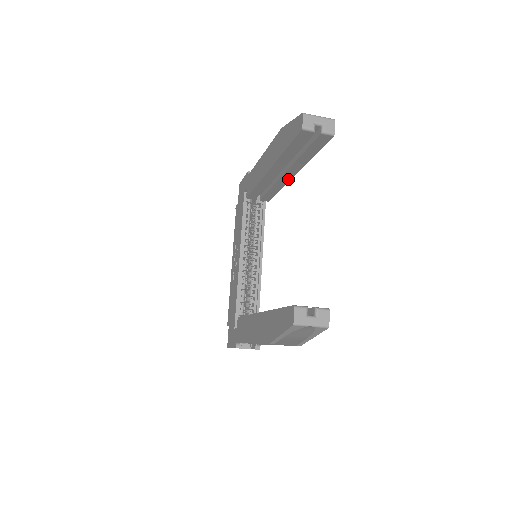
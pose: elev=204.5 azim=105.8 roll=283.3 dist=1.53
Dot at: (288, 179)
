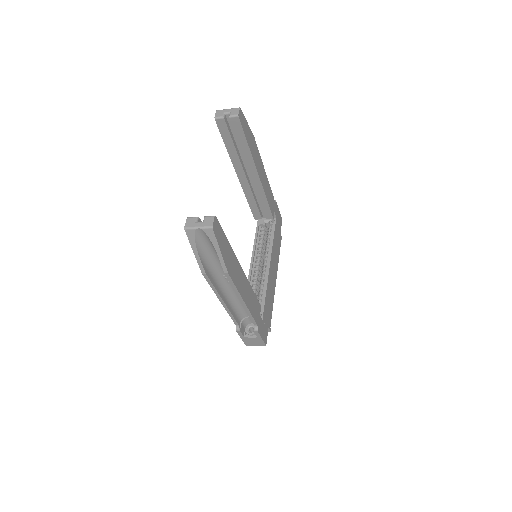
Dot at: (259, 181)
